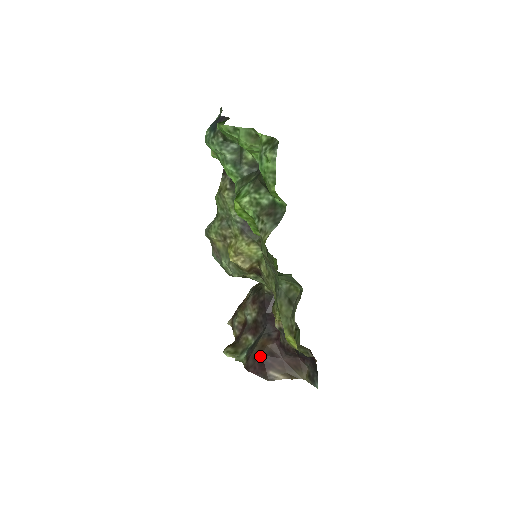
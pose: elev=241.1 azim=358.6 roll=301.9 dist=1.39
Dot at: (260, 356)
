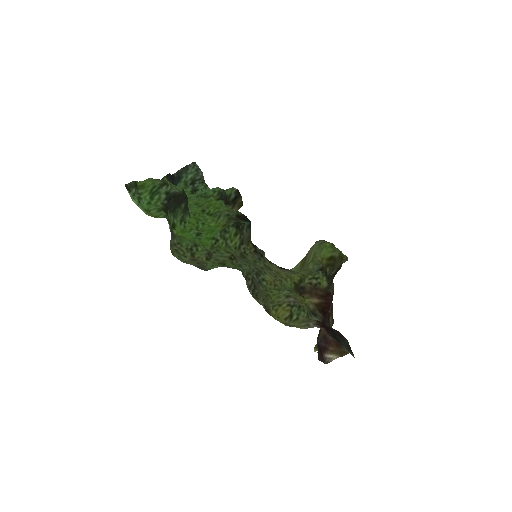
Dot at: (318, 342)
